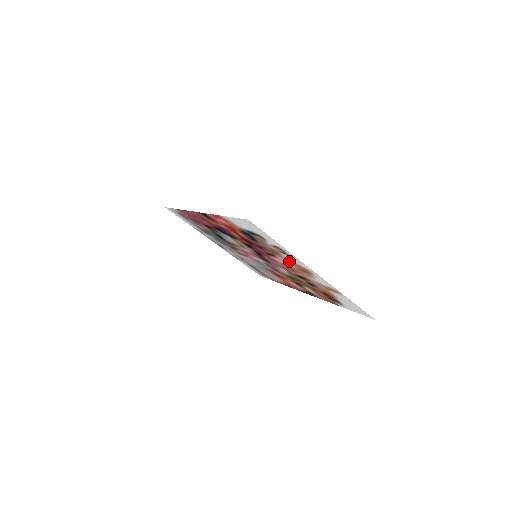
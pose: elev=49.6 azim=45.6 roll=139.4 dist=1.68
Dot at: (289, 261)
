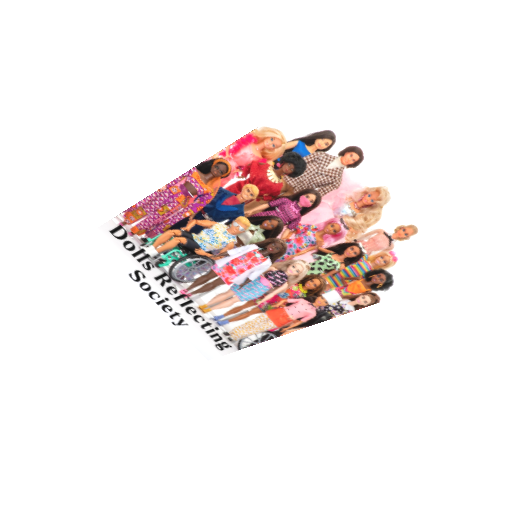
Dot at: (349, 193)
